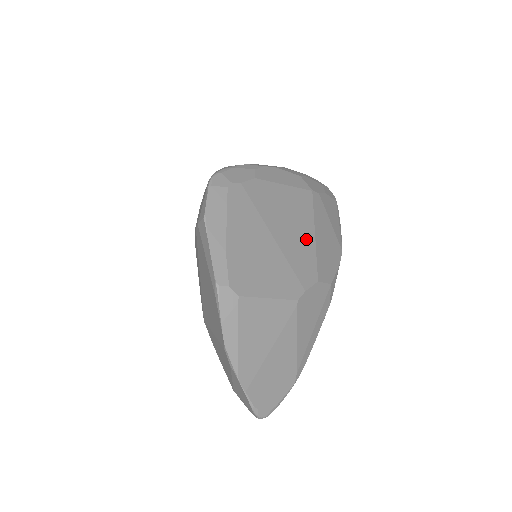
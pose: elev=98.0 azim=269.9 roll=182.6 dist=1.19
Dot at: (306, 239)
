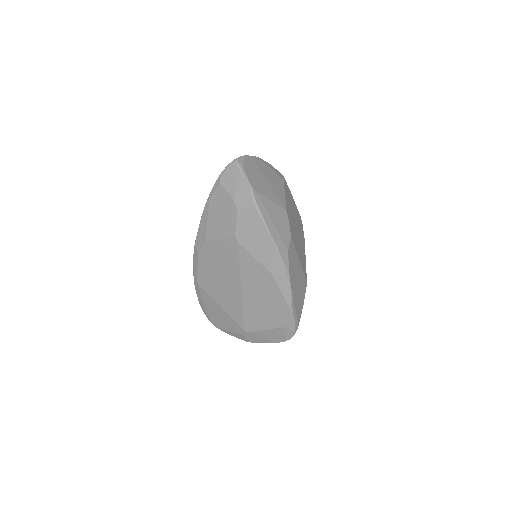
Dot at: (298, 249)
